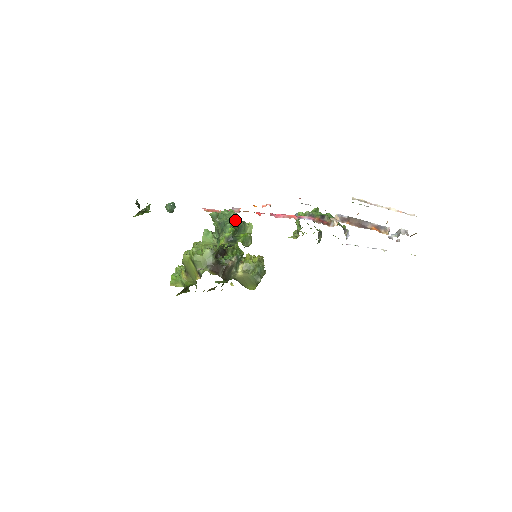
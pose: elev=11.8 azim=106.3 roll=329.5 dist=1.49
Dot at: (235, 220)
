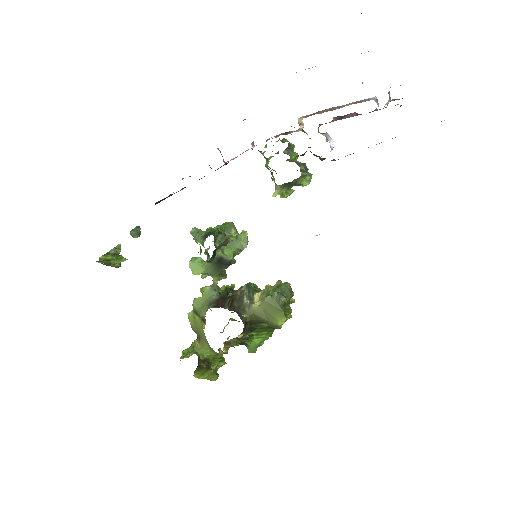
Dot at: occluded
